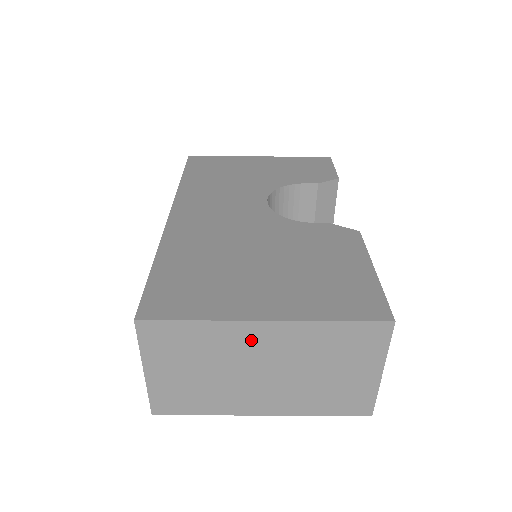
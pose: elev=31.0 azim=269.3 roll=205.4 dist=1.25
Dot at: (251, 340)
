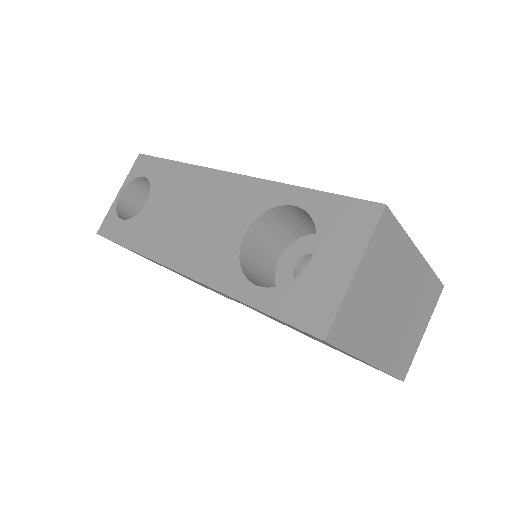
Dot at: (409, 268)
